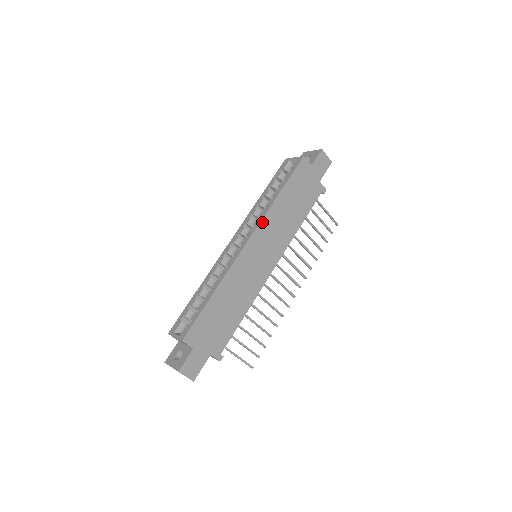
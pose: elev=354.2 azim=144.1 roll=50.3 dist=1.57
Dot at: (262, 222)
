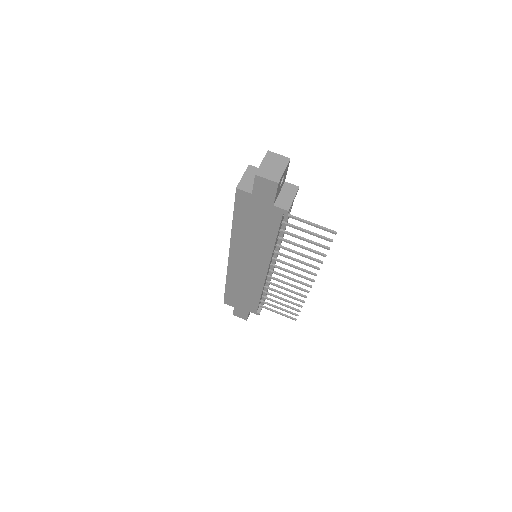
Dot at: (232, 245)
